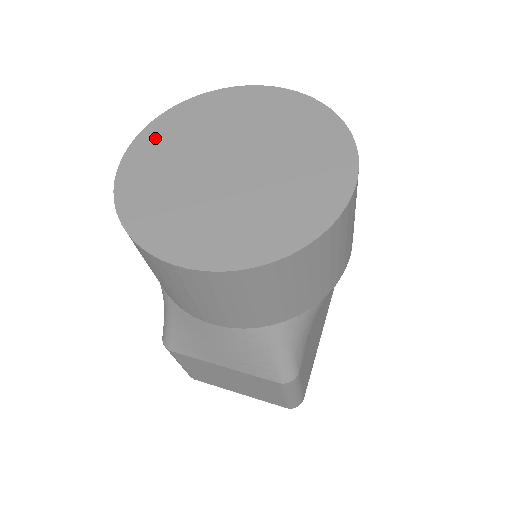
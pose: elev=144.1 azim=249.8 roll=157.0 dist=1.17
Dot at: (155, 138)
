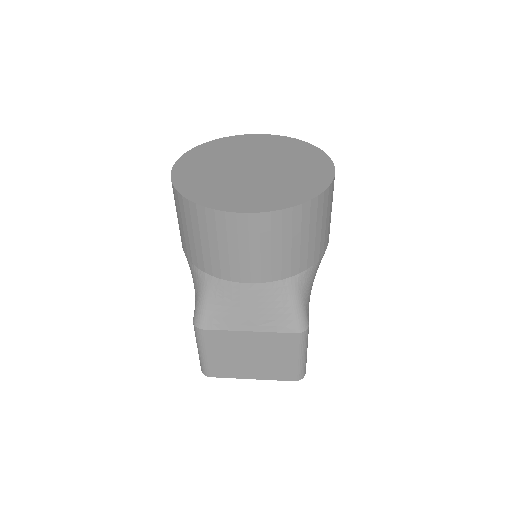
Dot at: (191, 161)
